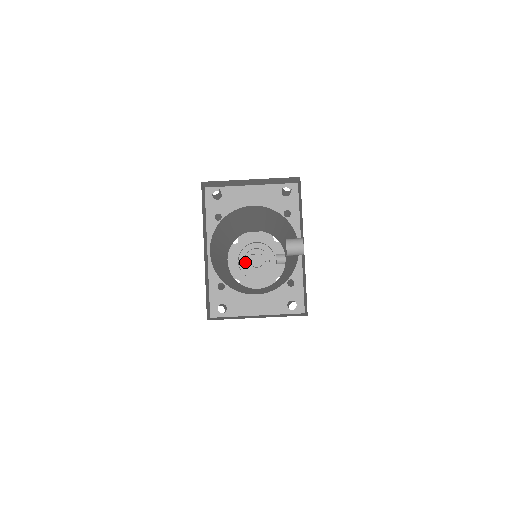
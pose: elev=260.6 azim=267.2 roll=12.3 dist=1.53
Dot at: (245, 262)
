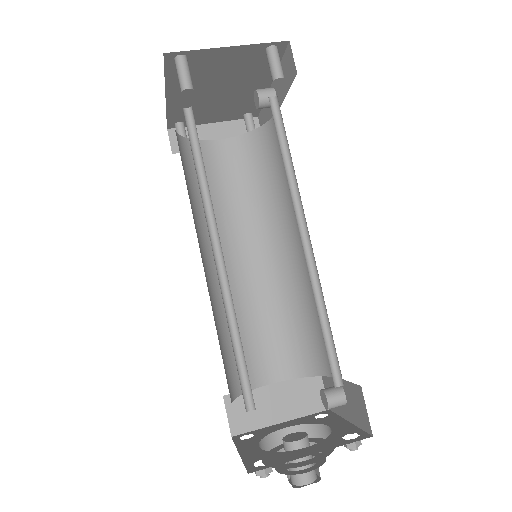
Dot at: (277, 470)
